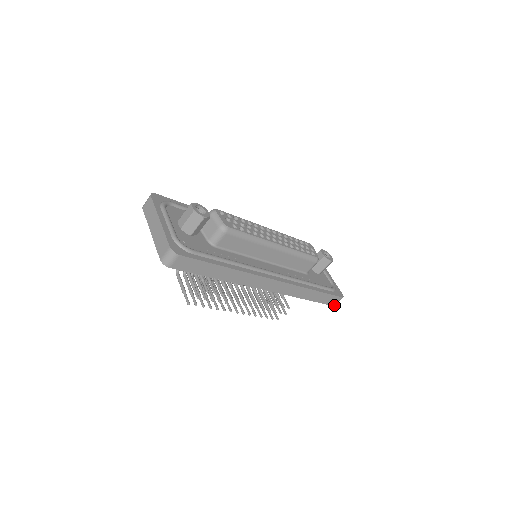
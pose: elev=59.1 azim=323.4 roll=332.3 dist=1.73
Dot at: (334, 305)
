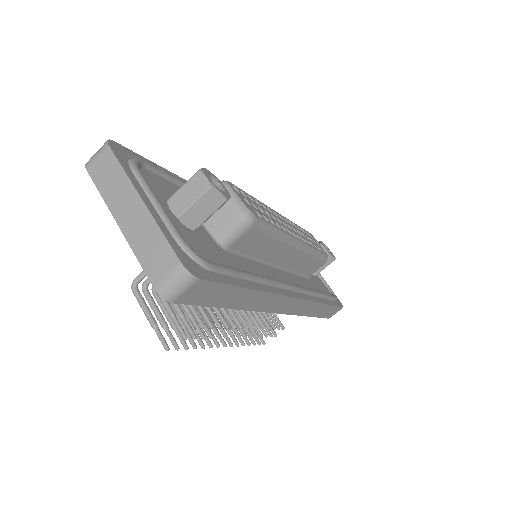
Dot at: (330, 317)
